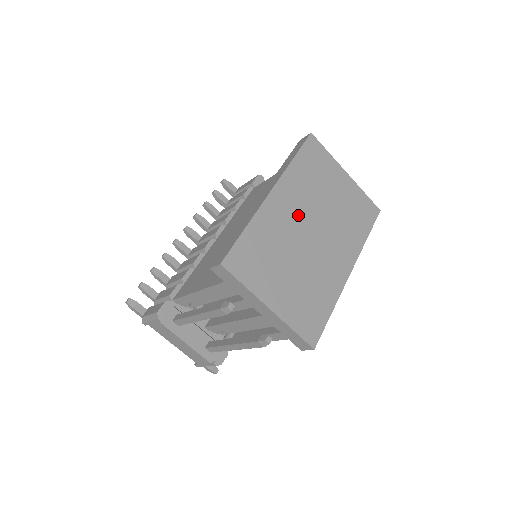
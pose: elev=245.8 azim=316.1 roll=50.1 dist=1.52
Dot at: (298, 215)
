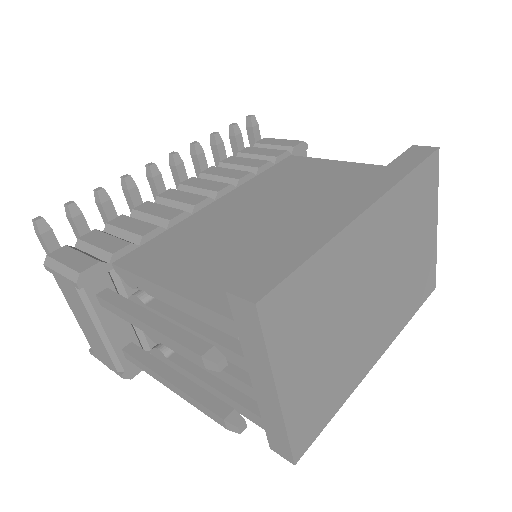
Dot at: (373, 260)
